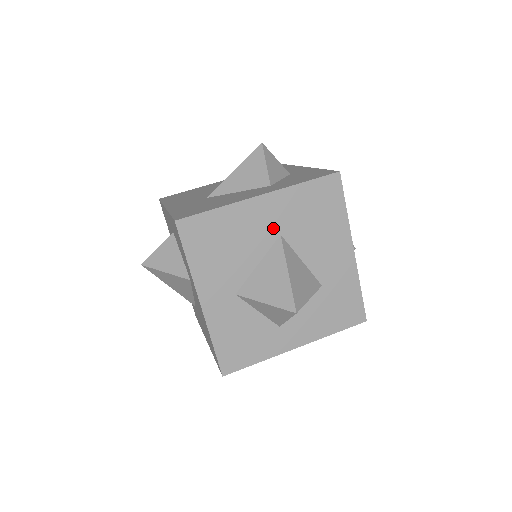
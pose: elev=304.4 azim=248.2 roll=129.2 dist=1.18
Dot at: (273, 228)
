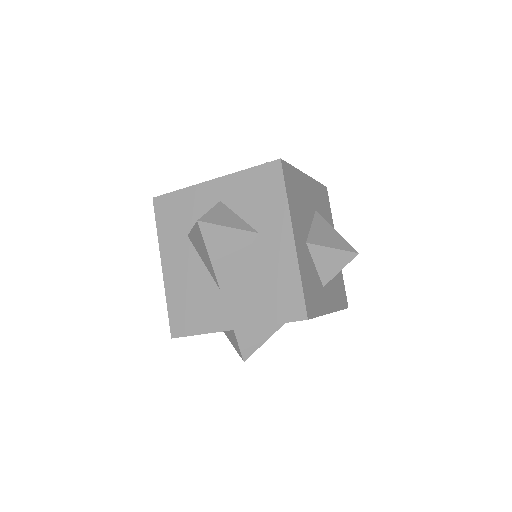
Dot at: (313, 203)
